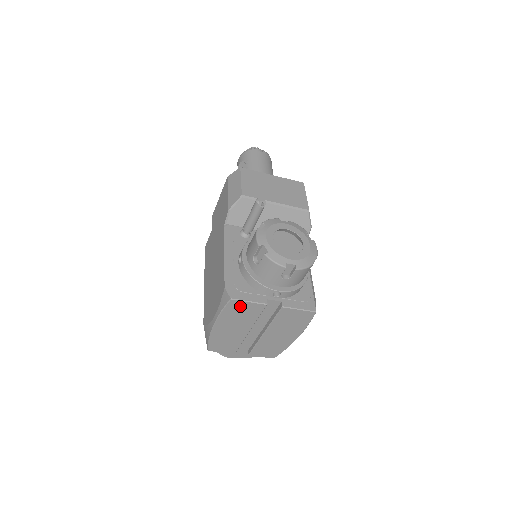
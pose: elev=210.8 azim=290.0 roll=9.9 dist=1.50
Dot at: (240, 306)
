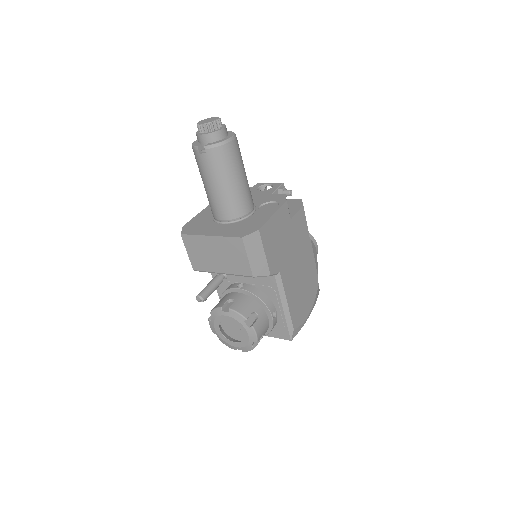
Dot at: occluded
